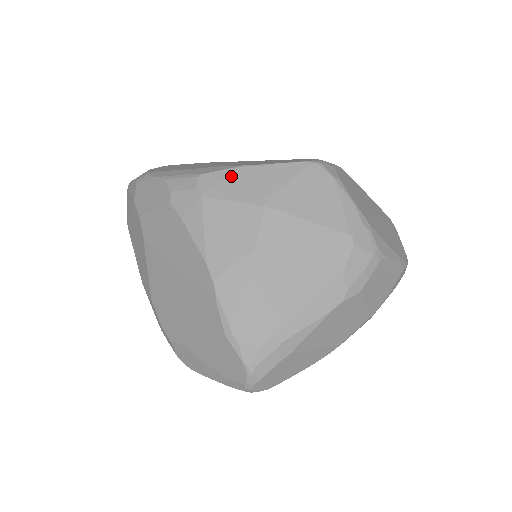
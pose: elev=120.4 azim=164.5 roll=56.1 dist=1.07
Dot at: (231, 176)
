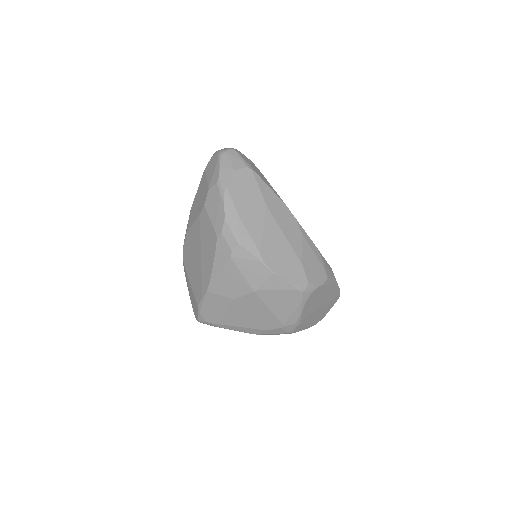
Dot at: (253, 263)
